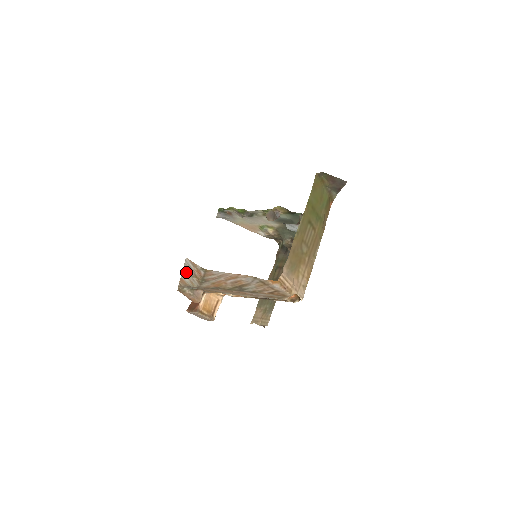
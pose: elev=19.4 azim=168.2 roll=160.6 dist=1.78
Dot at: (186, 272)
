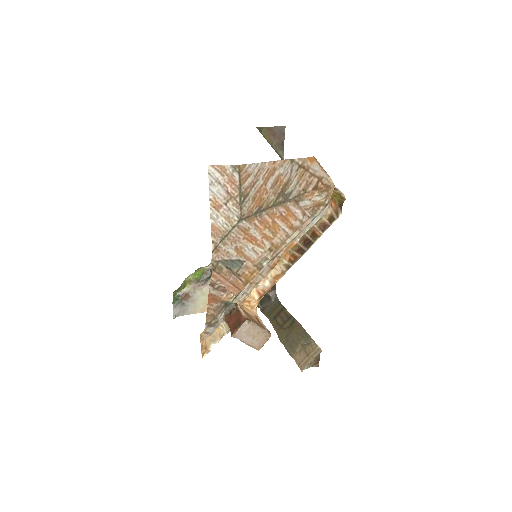
Dot at: (215, 202)
